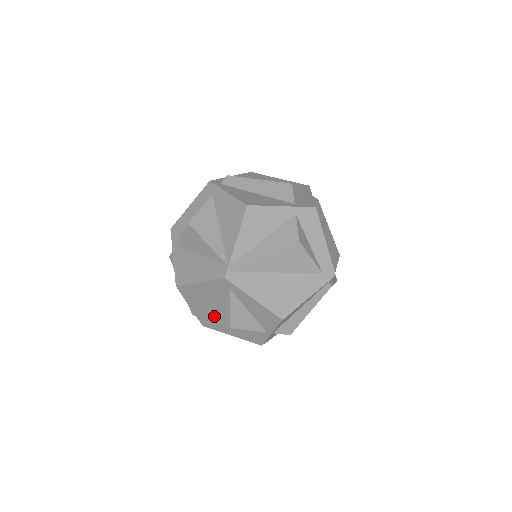
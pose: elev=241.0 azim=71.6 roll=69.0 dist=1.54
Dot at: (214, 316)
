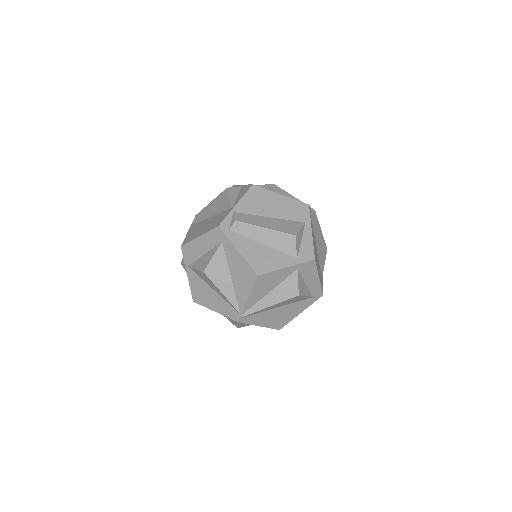
Dot at: occluded
